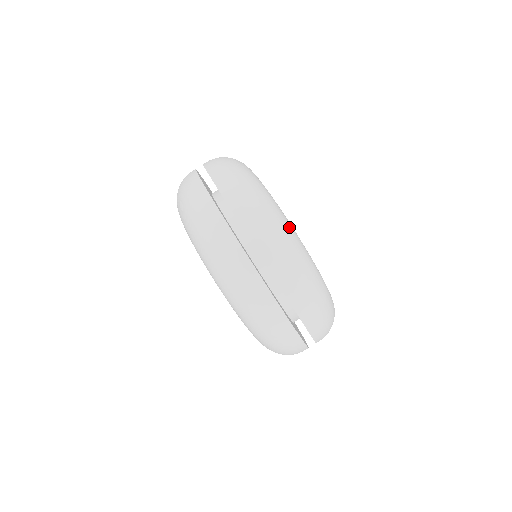
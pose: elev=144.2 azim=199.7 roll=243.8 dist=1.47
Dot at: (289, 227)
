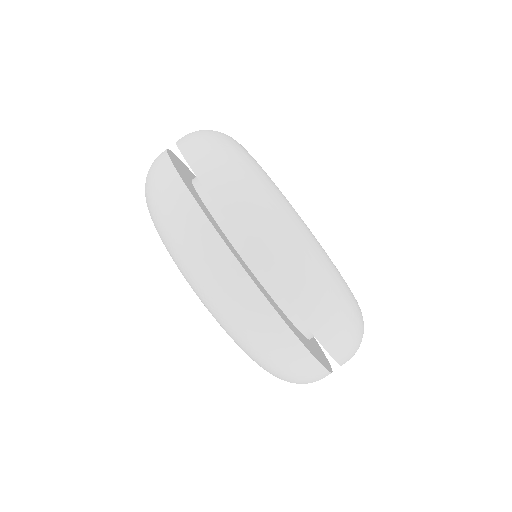
Dot at: (237, 144)
